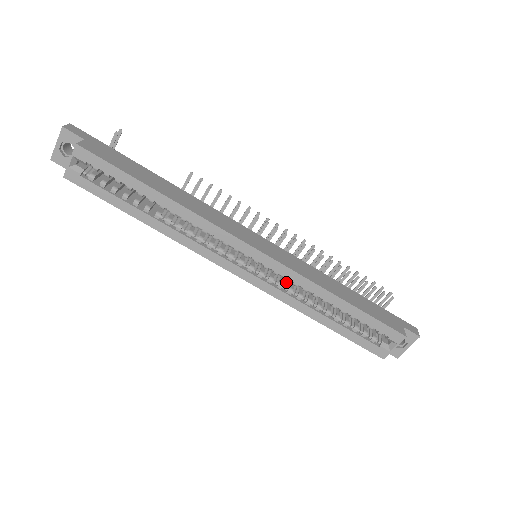
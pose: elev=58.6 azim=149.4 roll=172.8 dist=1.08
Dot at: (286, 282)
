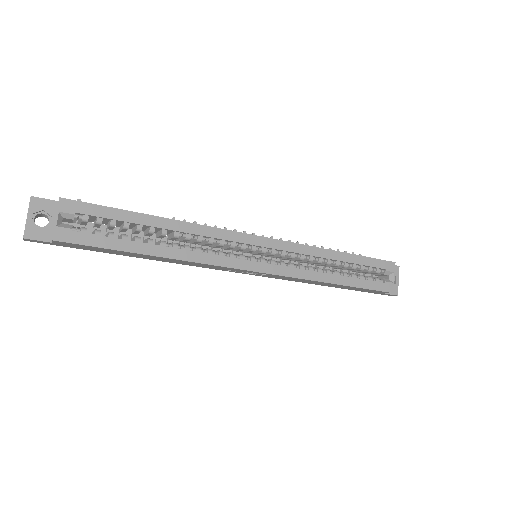
Dot at: occluded
